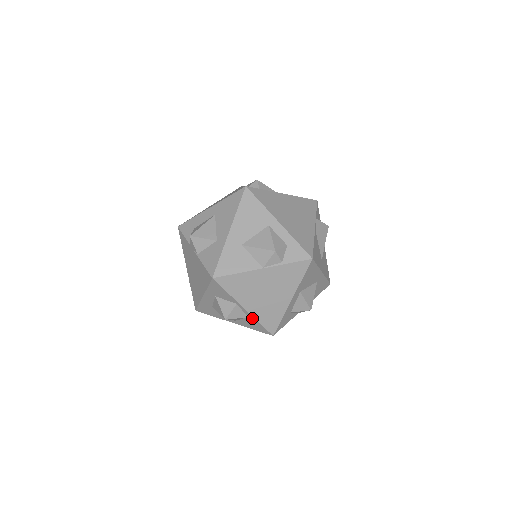
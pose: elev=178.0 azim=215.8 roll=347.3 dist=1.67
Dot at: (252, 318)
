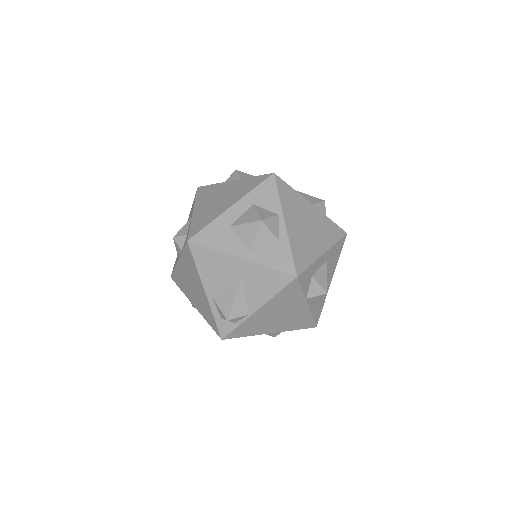
Dot at: (285, 241)
